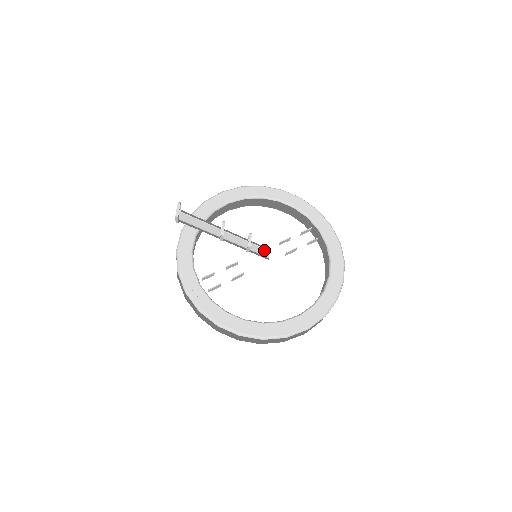
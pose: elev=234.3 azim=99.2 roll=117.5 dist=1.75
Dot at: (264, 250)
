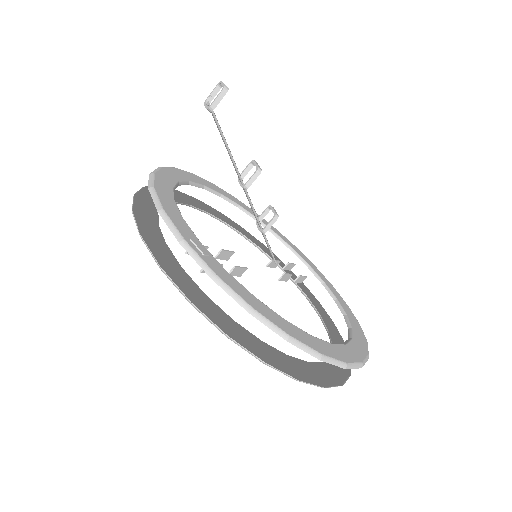
Dot at: occluded
